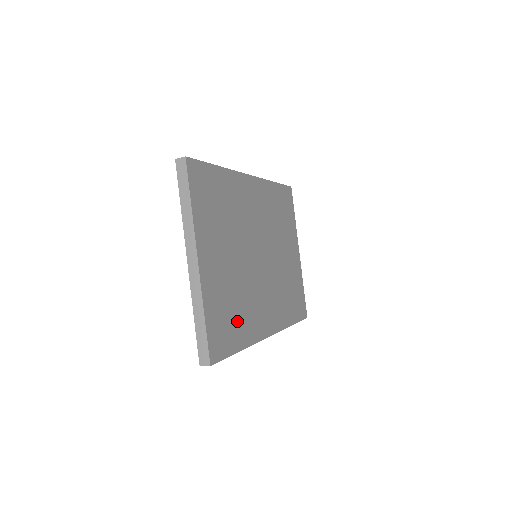
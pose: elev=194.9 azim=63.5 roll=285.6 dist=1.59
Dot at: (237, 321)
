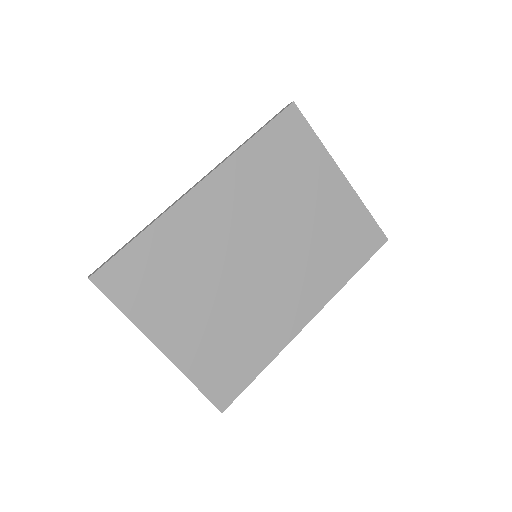
Dot at: (245, 351)
